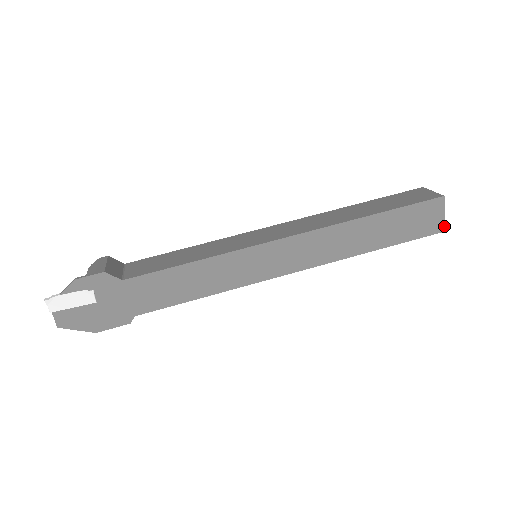
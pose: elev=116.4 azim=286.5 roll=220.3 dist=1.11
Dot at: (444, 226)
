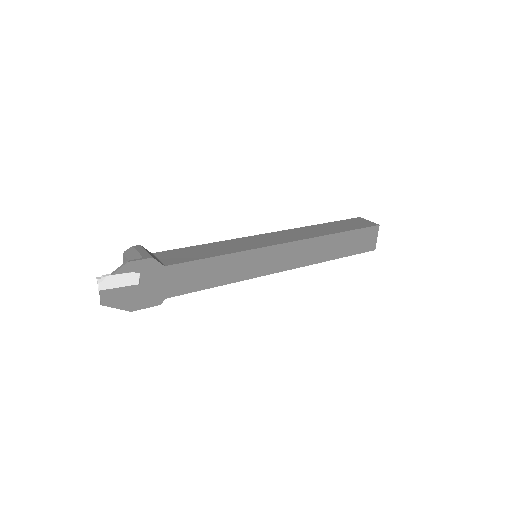
Dot at: (375, 246)
